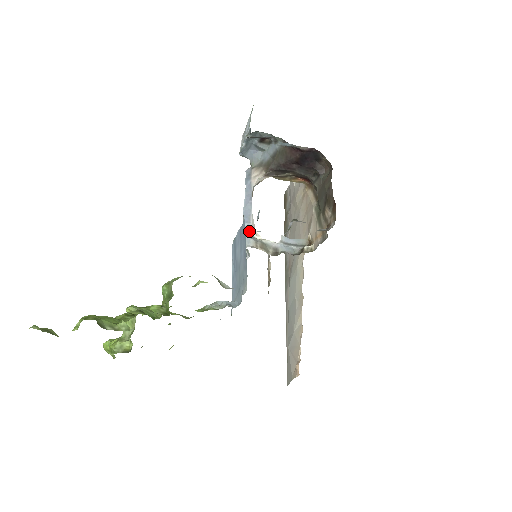
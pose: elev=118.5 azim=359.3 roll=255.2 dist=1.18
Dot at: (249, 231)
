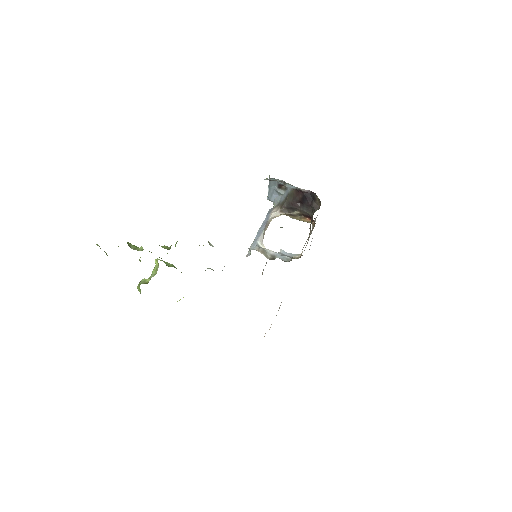
Dot at: (257, 241)
